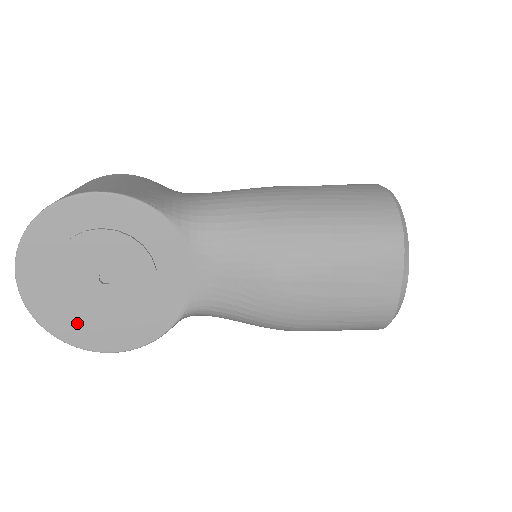
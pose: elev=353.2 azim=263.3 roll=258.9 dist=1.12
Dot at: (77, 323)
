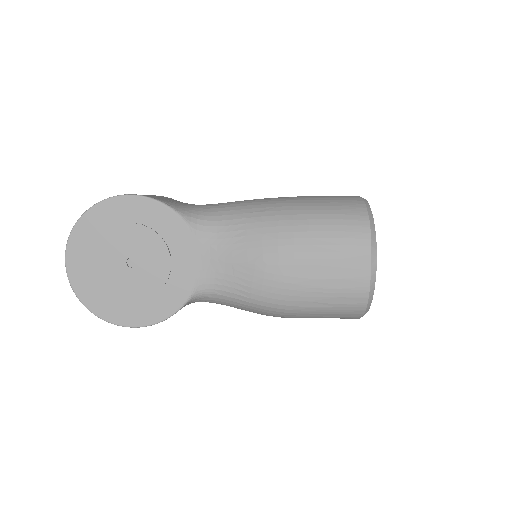
Dot at: (108, 300)
